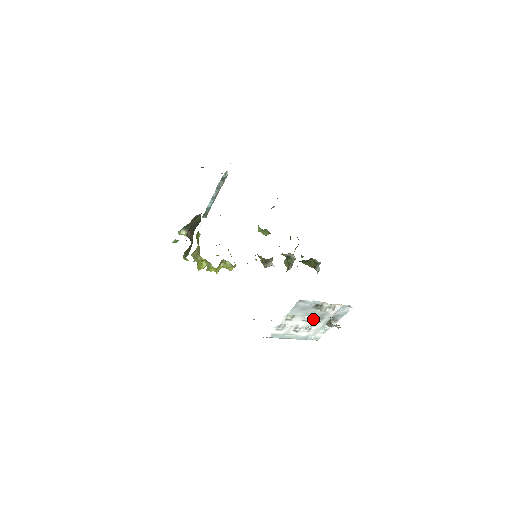
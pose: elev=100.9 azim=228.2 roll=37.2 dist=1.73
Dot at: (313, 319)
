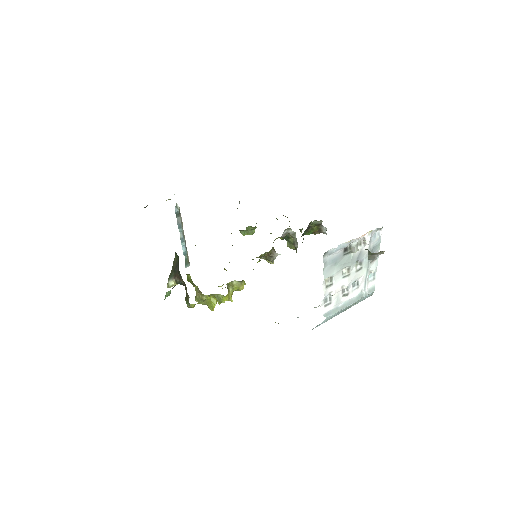
Dot at: (353, 269)
